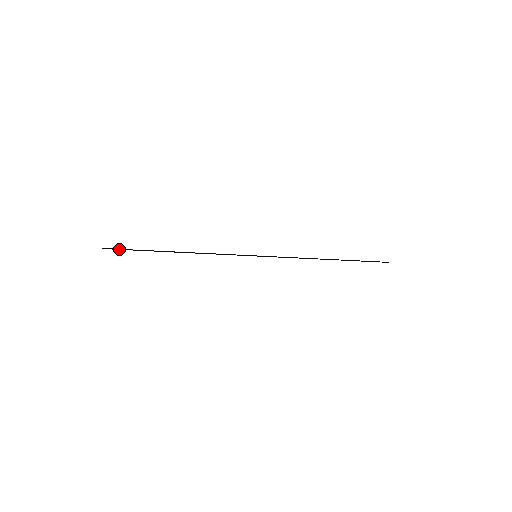
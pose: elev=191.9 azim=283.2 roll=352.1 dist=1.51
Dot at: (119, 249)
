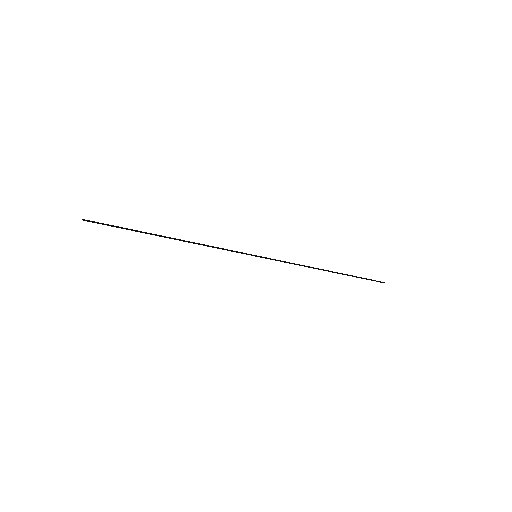
Dot at: (103, 223)
